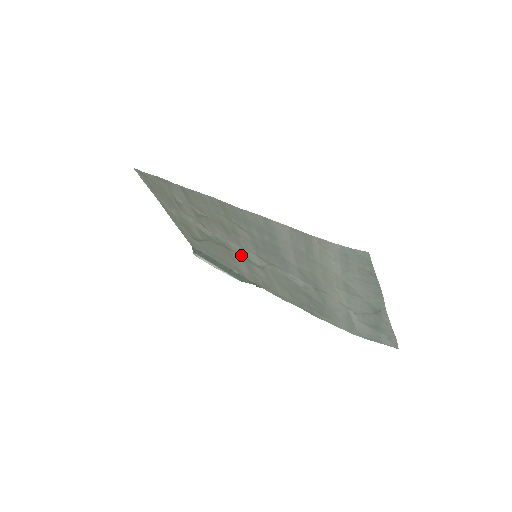
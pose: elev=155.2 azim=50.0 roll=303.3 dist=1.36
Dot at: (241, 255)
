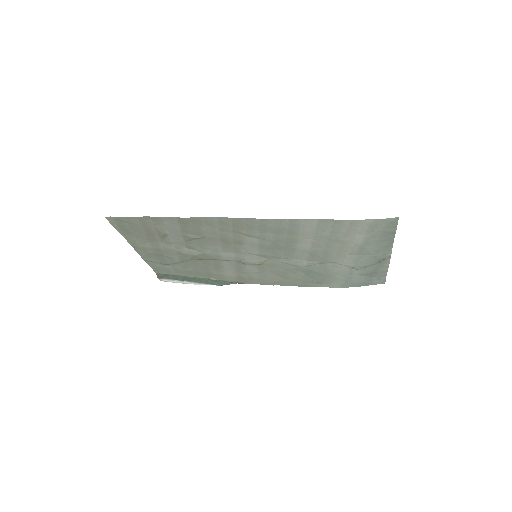
Dot at: (234, 261)
